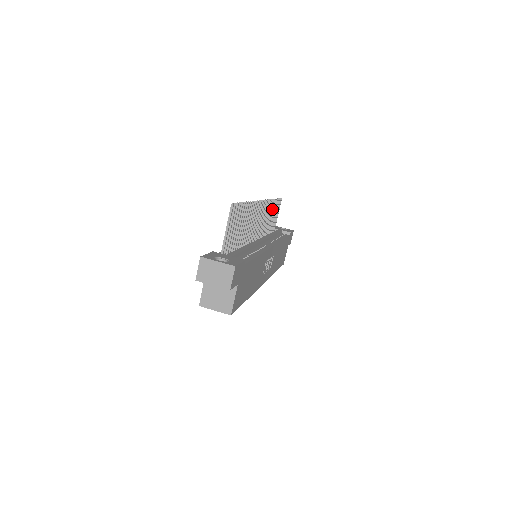
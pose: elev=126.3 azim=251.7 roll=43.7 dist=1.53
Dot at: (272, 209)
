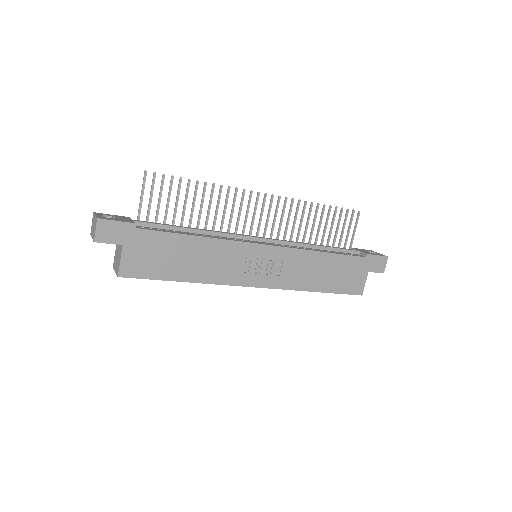
Dot at: (321, 216)
